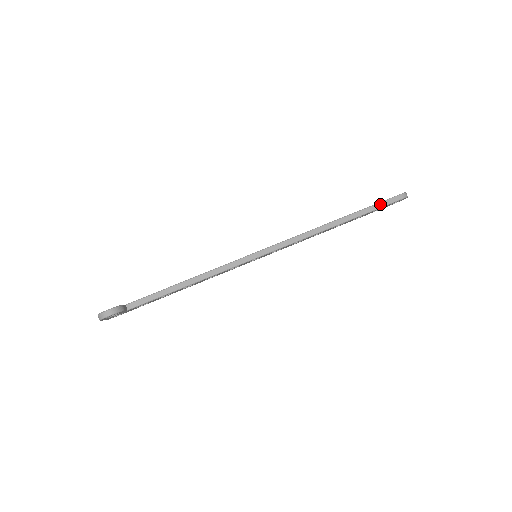
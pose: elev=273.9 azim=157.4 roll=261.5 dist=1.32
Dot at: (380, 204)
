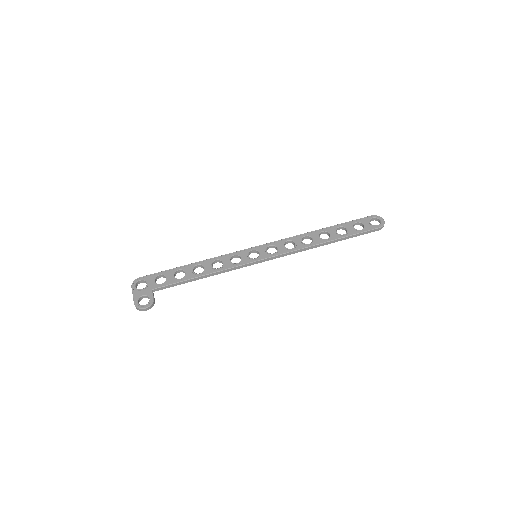
Dot at: (361, 233)
